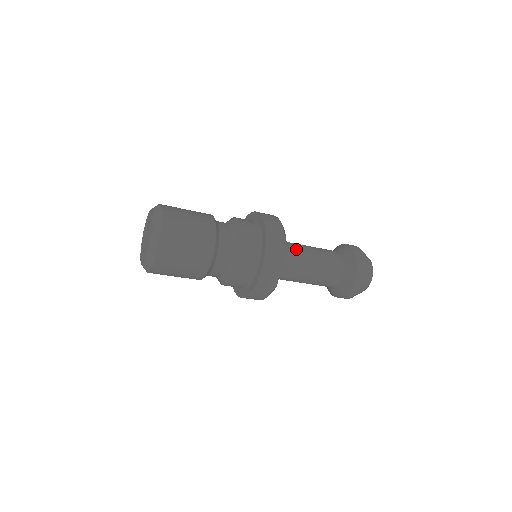
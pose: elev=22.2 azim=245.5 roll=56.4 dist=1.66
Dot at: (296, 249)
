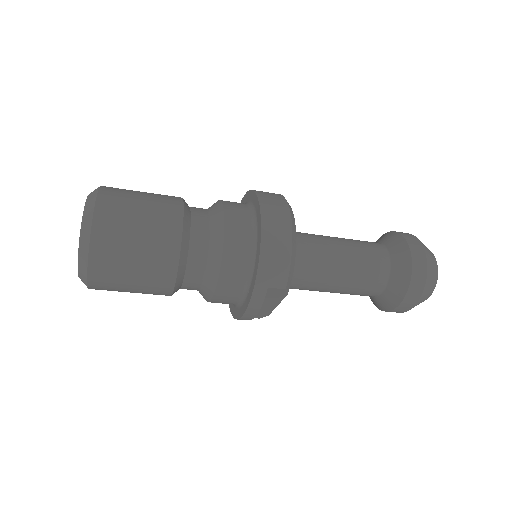
Dot at: (316, 267)
